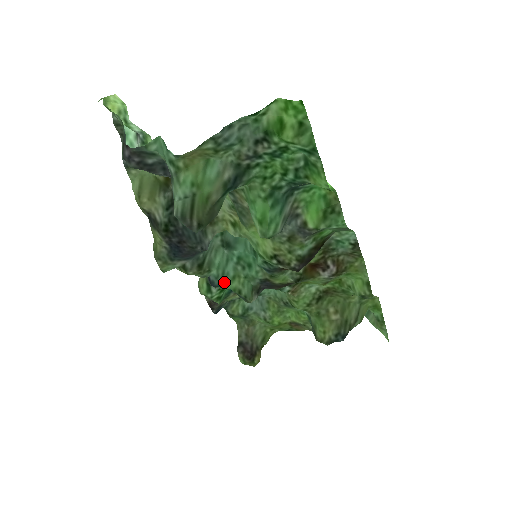
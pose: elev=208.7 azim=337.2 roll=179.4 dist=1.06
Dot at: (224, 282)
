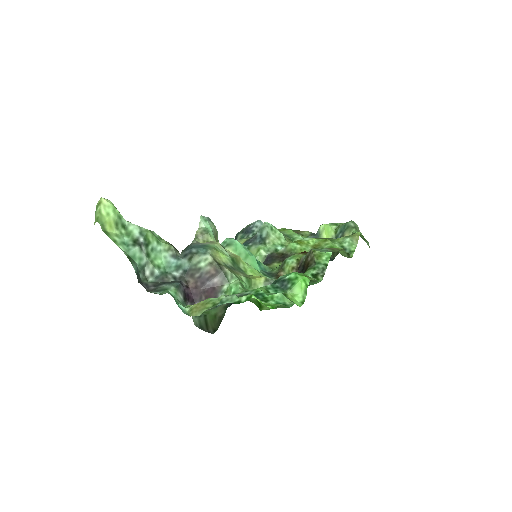
Dot at: occluded
